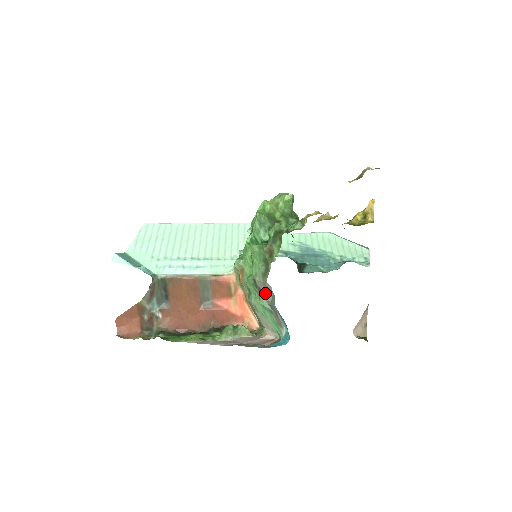
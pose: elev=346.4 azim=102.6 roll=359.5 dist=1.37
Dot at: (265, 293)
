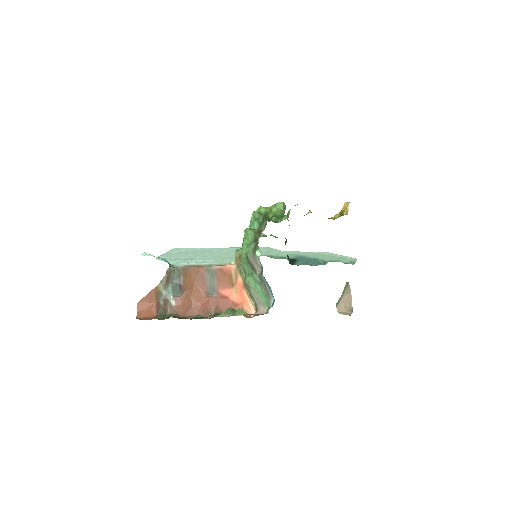
Dot at: (256, 267)
